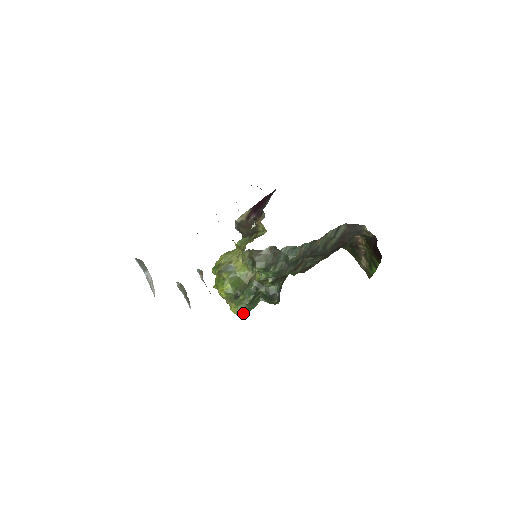
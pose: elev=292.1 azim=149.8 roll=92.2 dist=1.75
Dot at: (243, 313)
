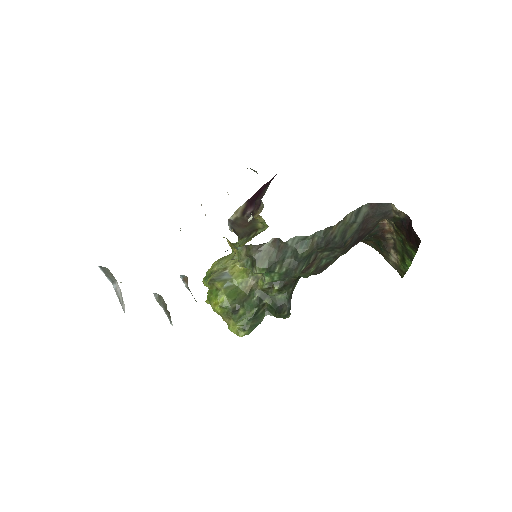
Dot at: (245, 332)
